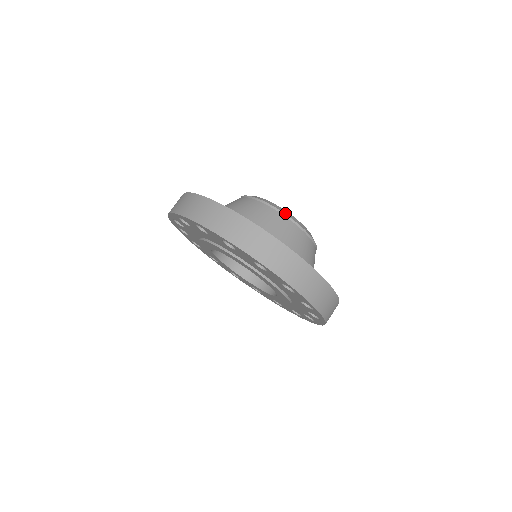
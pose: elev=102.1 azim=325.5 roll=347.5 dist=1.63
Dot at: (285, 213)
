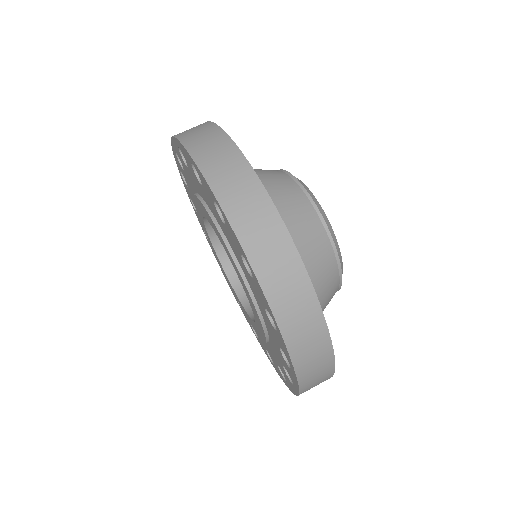
Dot at: (335, 243)
